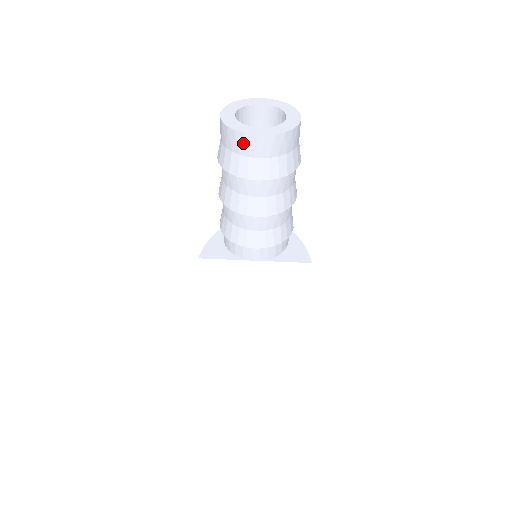
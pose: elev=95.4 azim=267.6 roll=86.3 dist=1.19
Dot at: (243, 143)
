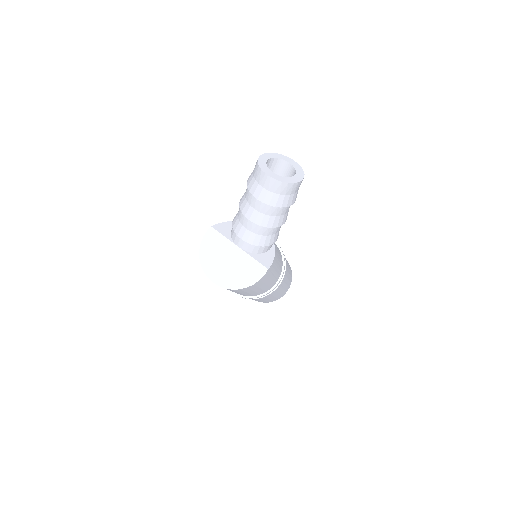
Dot at: (259, 175)
